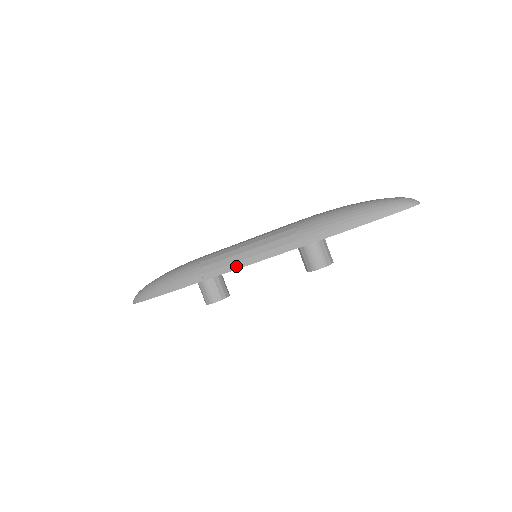
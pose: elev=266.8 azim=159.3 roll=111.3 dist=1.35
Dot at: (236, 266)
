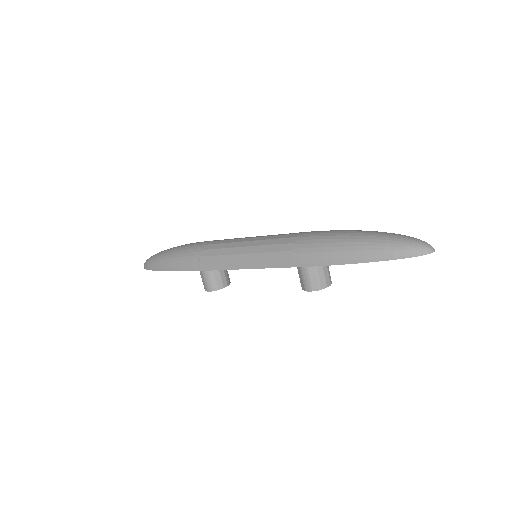
Dot at: (231, 266)
